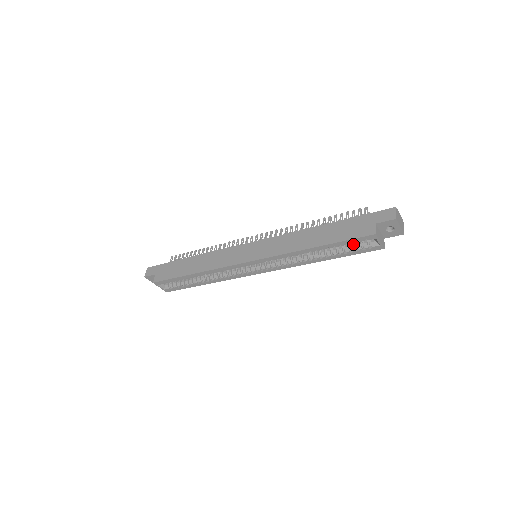
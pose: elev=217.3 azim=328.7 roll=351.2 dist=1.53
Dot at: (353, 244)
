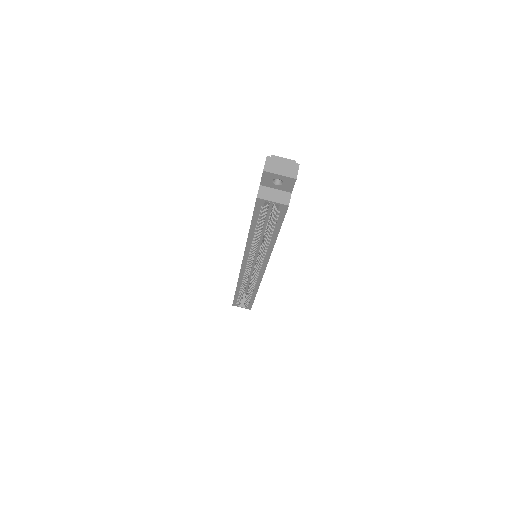
Dot at: occluded
